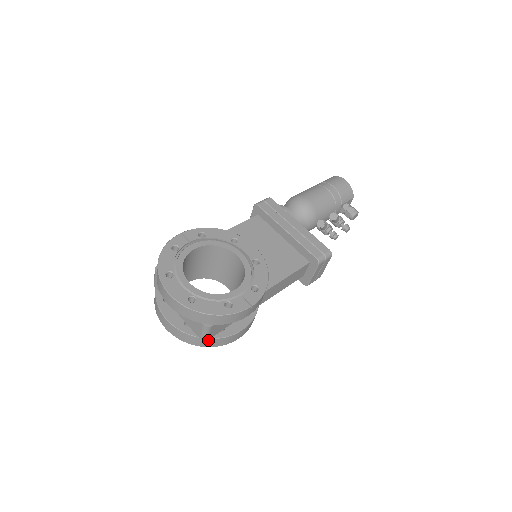
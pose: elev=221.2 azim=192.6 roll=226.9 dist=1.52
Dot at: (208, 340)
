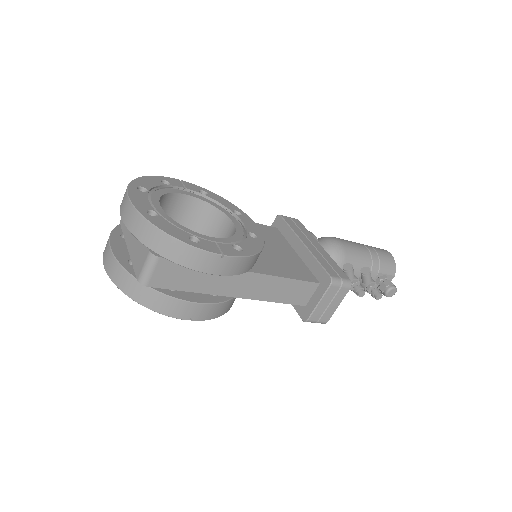
Dot at: (147, 290)
